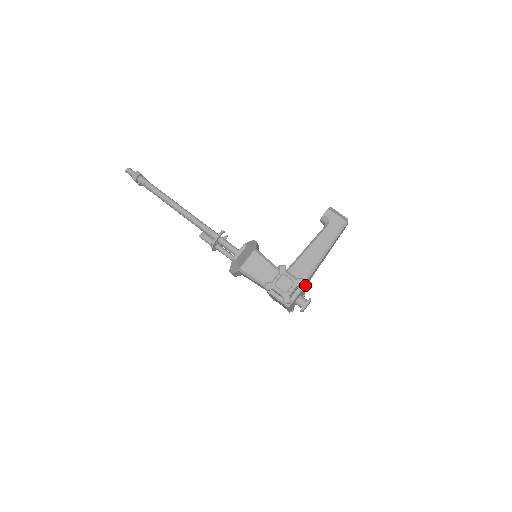
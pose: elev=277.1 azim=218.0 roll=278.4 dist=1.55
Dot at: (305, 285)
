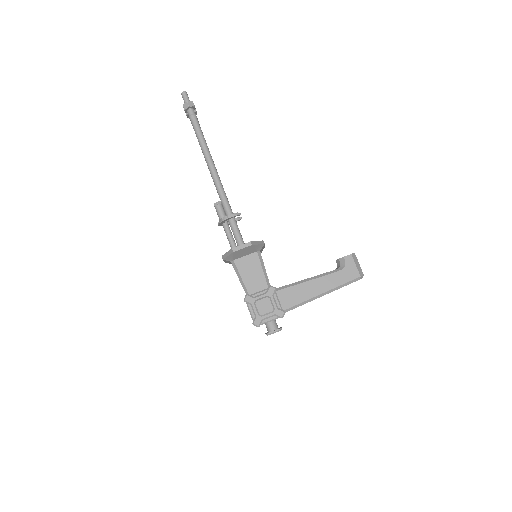
Dot at: occluded
